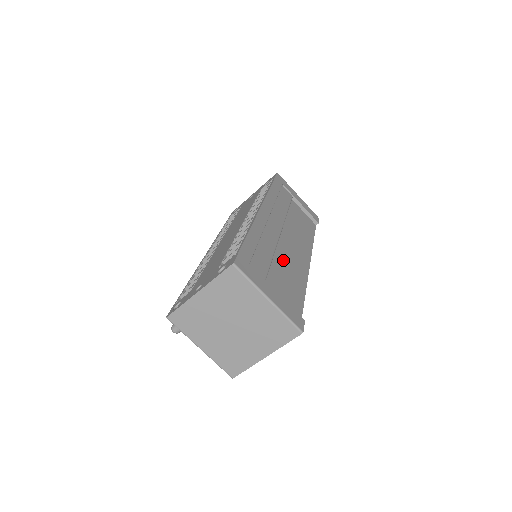
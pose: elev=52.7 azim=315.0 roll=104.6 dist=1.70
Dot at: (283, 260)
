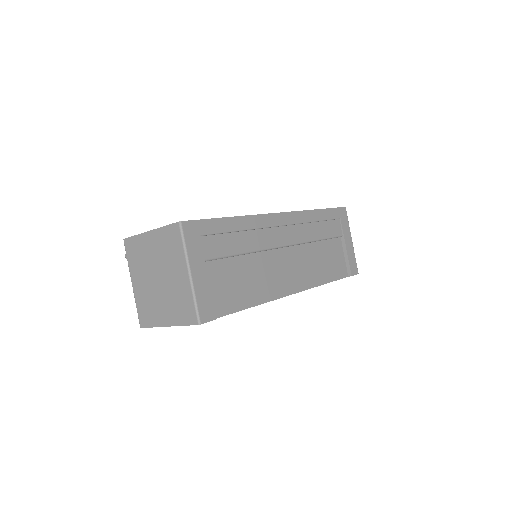
Dot at: (257, 266)
